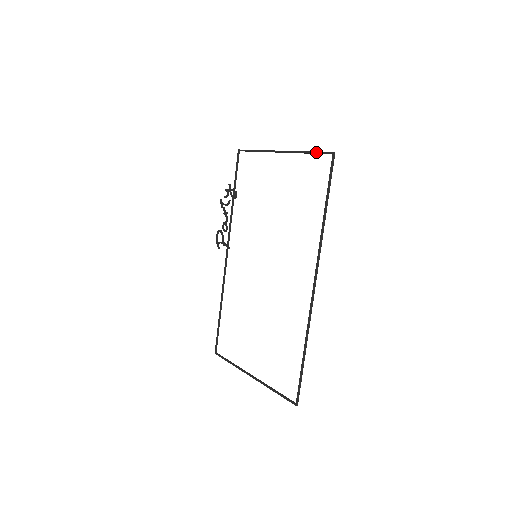
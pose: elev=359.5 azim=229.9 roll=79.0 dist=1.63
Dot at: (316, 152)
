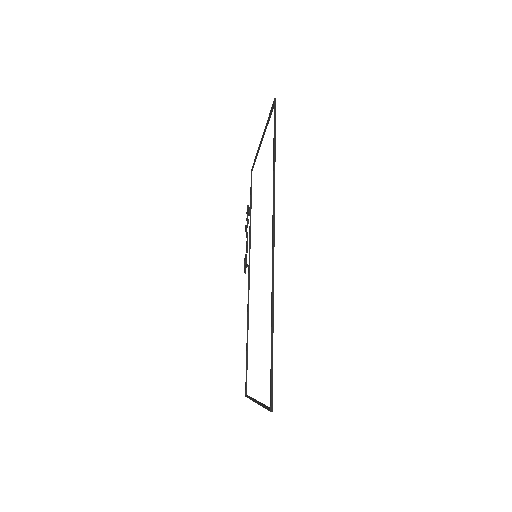
Dot at: (269, 113)
